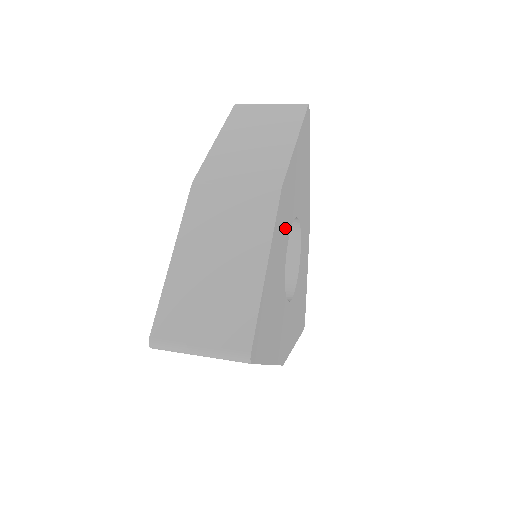
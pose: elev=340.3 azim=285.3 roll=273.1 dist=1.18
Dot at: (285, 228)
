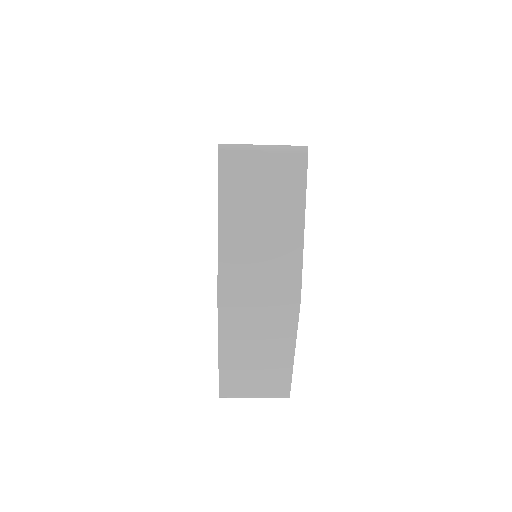
Dot at: occluded
